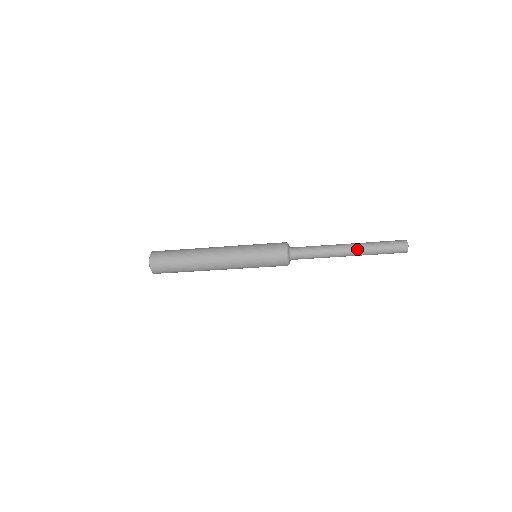
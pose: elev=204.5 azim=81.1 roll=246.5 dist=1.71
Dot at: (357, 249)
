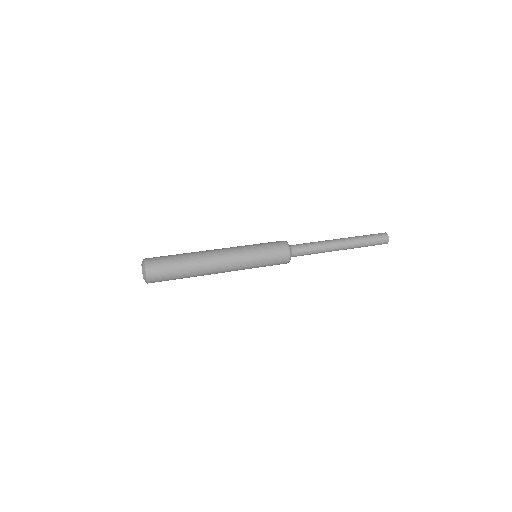
Dot at: occluded
